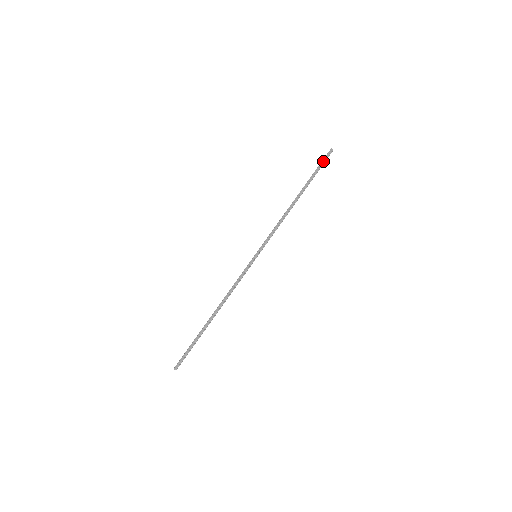
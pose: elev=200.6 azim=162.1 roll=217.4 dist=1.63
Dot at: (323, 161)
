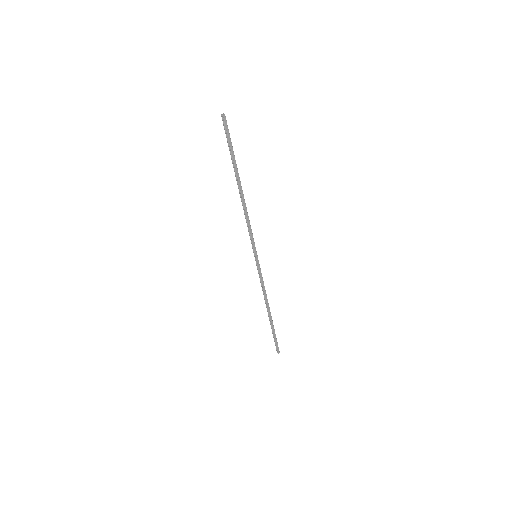
Dot at: (229, 135)
